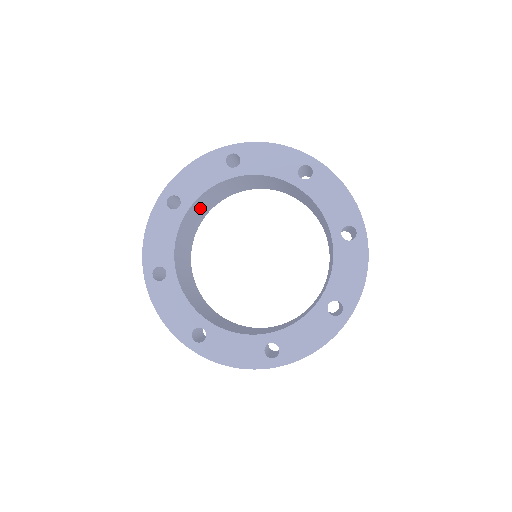
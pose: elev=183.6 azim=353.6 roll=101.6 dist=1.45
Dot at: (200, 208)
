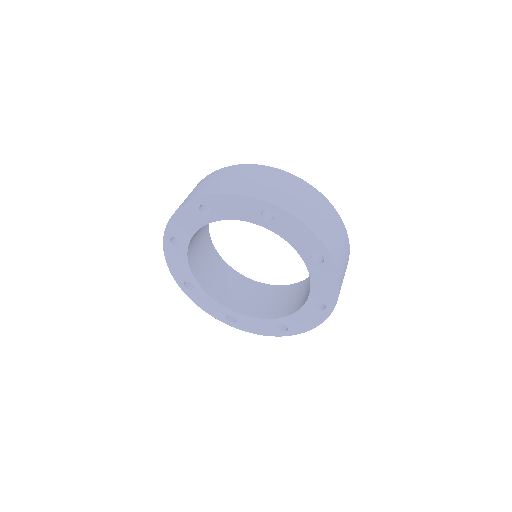
Dot at: occluded
